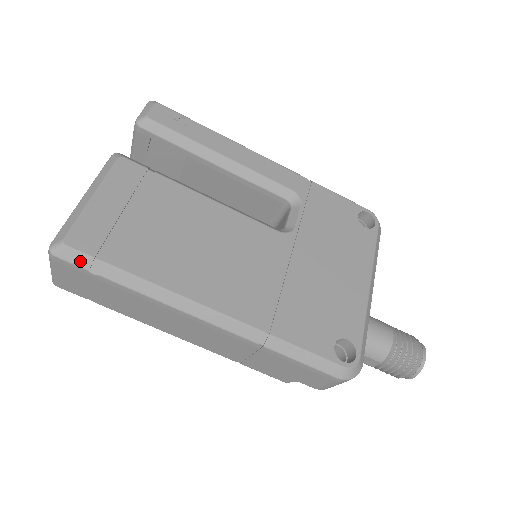
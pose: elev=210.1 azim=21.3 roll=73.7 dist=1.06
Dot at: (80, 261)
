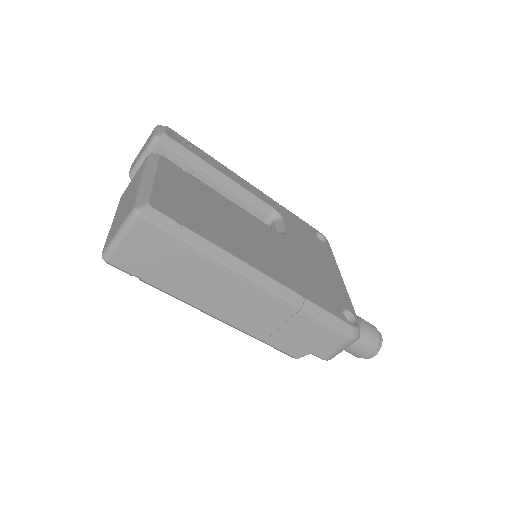
Dot at: (163, 223)
